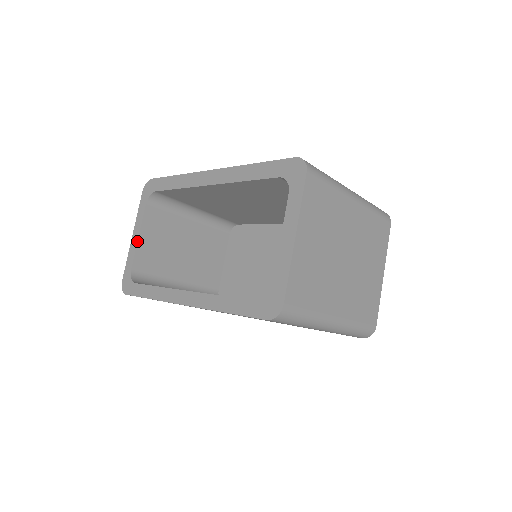
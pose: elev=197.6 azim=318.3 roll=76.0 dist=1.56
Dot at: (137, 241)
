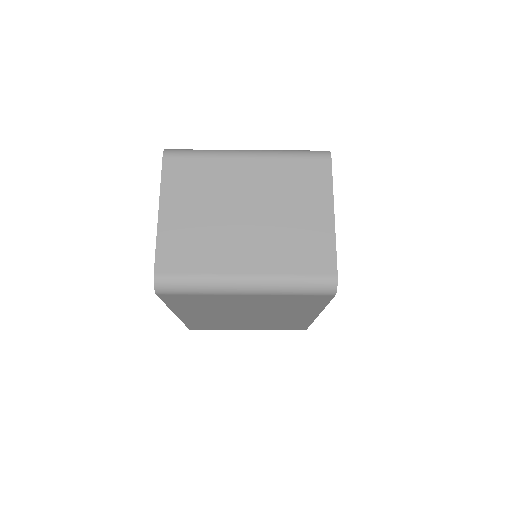
Dot at: occluded
